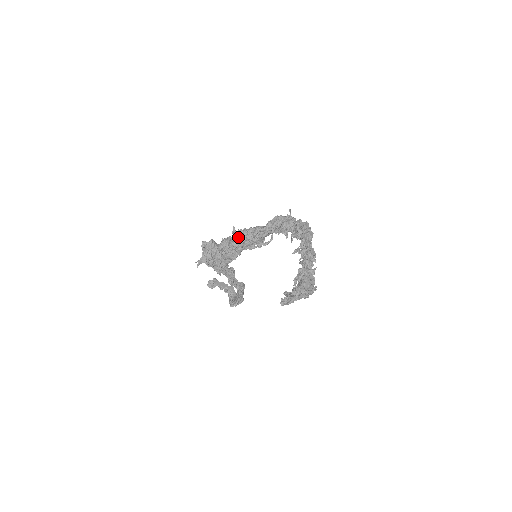
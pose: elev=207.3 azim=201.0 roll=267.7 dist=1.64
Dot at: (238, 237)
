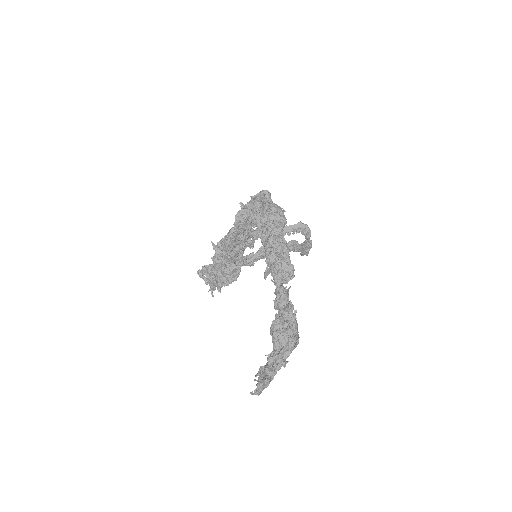
Dot at: (222, 251)
